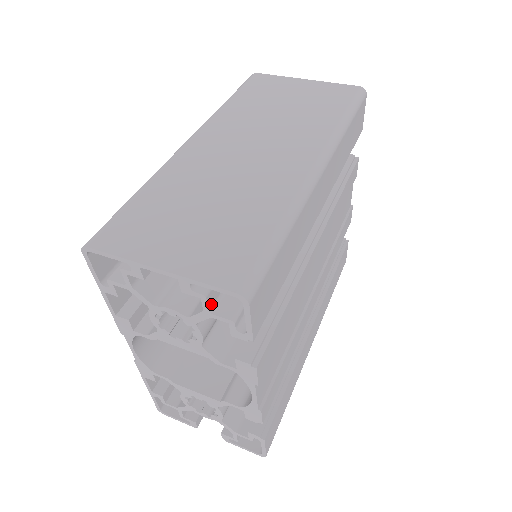
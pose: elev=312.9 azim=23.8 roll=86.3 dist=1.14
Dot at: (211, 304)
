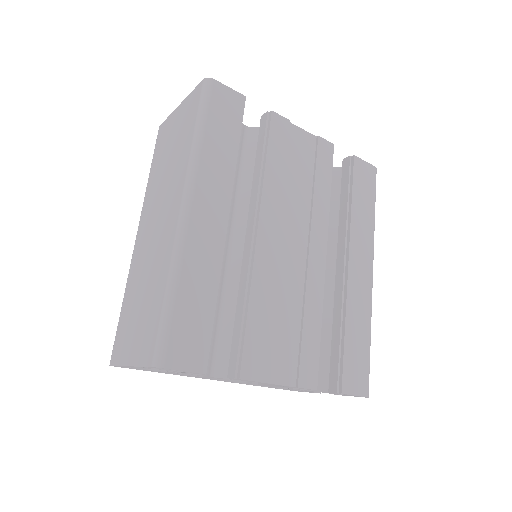
Dot at: occluded
